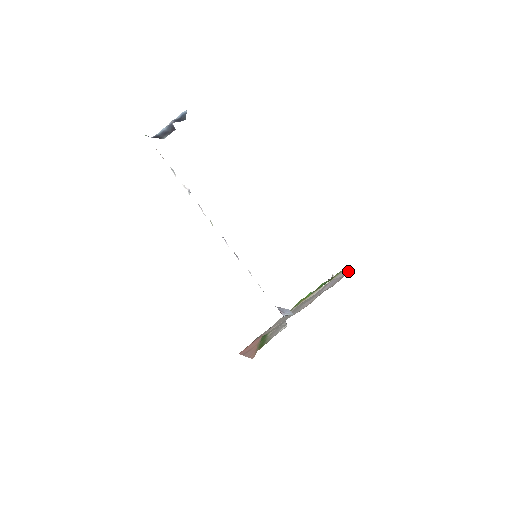
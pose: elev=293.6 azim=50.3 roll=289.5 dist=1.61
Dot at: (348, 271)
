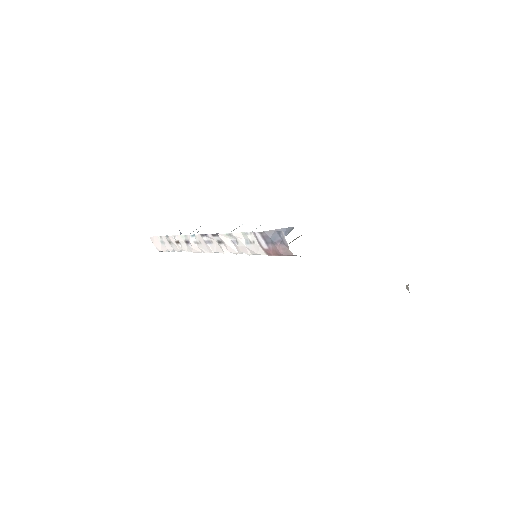
Dot at: occluded
